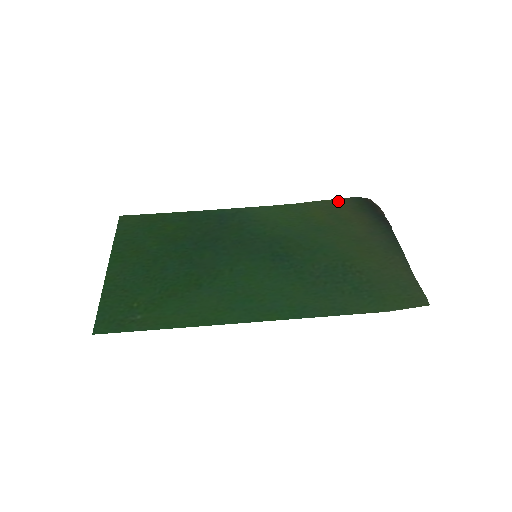
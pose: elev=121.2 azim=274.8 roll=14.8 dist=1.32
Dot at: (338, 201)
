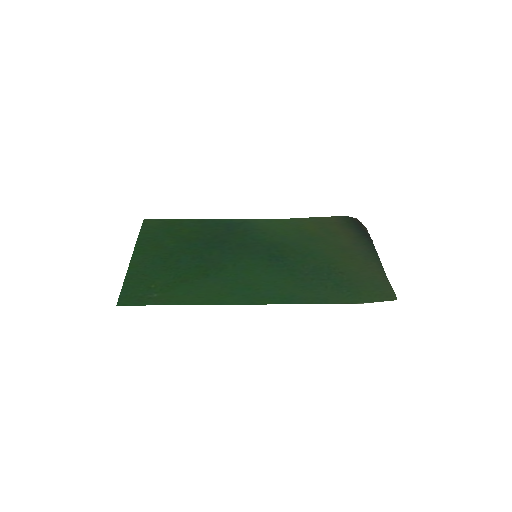
Dot at: (329, 218)
